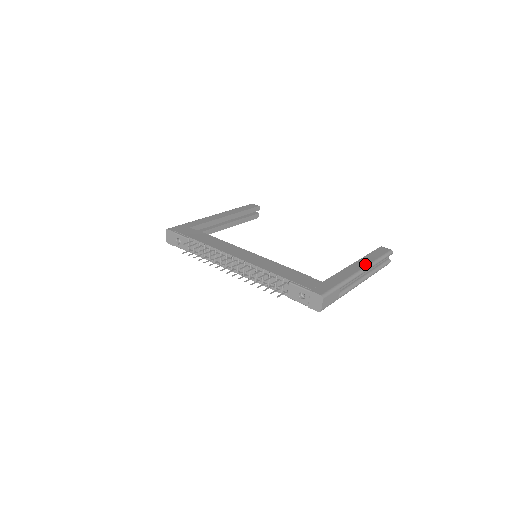
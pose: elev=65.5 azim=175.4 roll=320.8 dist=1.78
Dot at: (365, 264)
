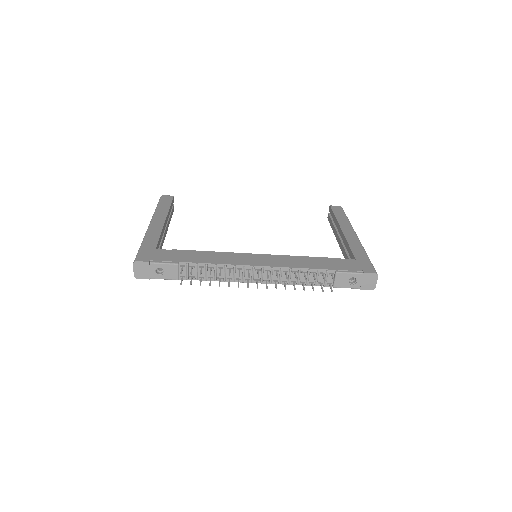
Dot at: (350, 228)
